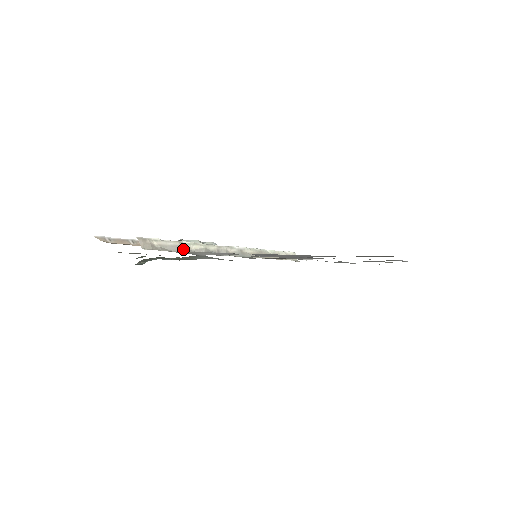
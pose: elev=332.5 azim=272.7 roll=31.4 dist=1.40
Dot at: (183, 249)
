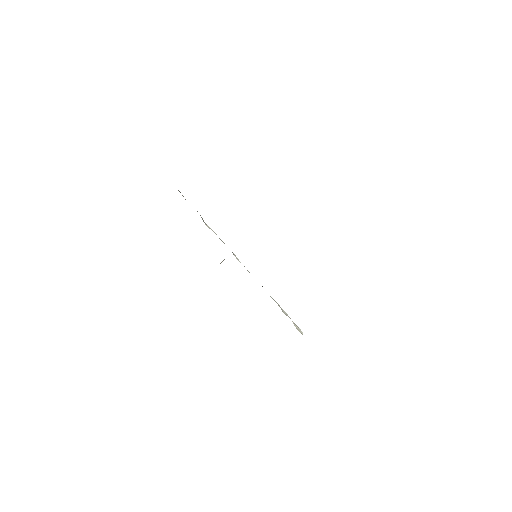
Dot at: (202, 218)
